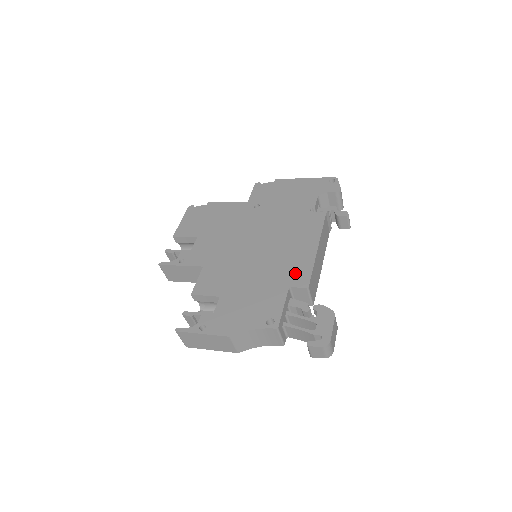
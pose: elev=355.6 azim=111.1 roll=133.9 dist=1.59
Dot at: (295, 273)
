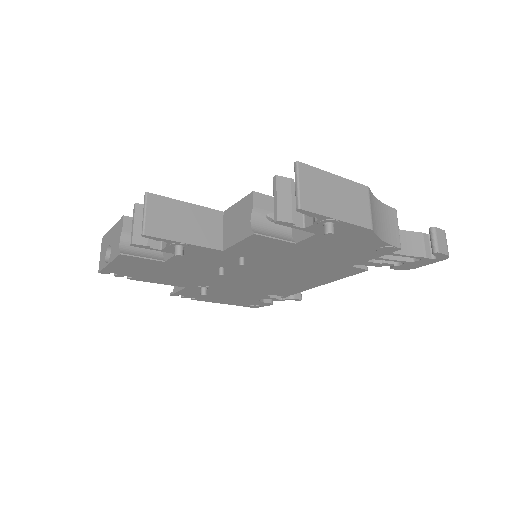
Dot at: occluded
